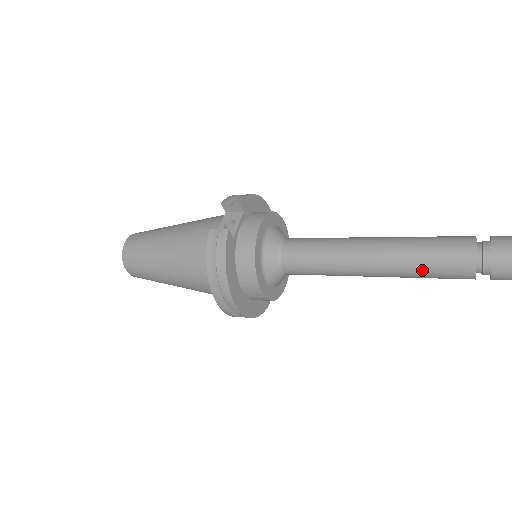
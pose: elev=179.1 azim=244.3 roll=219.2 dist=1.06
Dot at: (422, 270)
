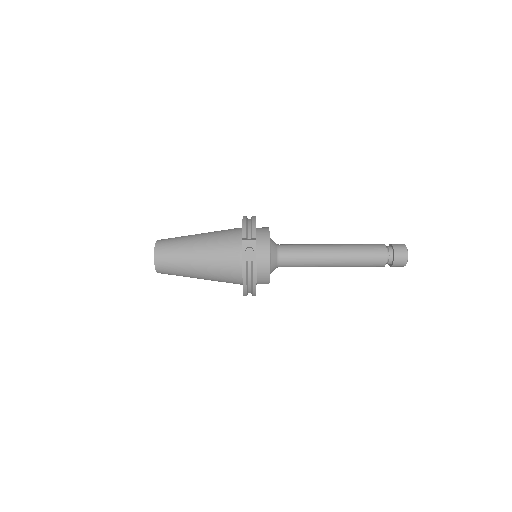
Dot at: (359, 266)
